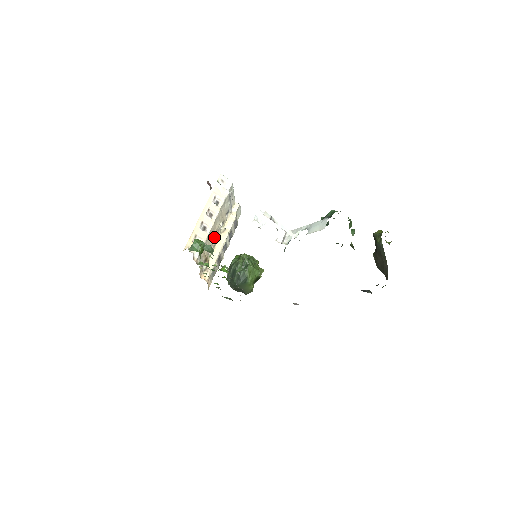
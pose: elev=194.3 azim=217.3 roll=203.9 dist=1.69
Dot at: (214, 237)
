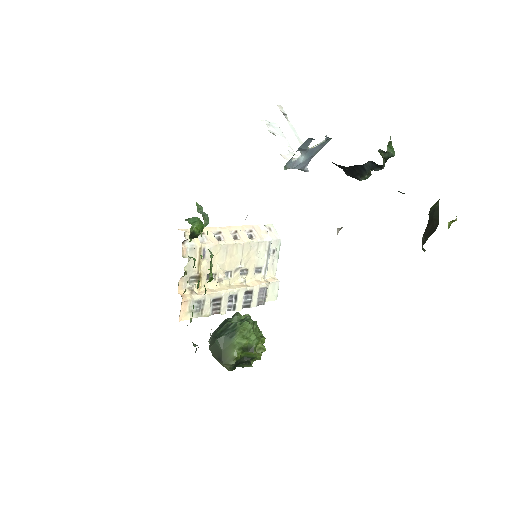
Dot at: (225, 268)
